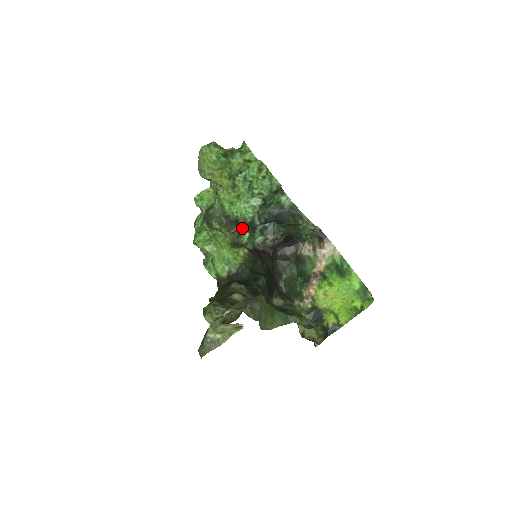
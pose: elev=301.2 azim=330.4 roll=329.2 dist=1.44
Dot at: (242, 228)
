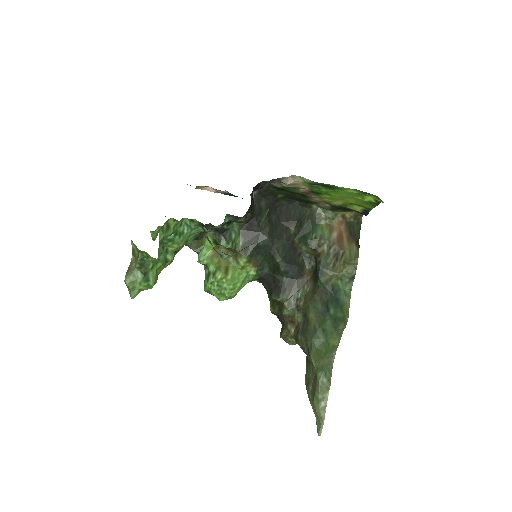
Dot at: occluded
